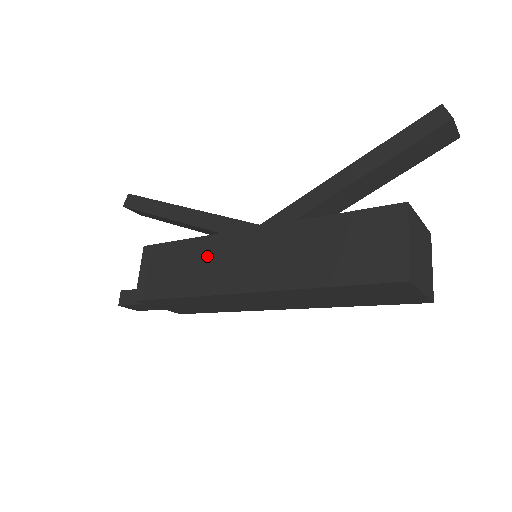
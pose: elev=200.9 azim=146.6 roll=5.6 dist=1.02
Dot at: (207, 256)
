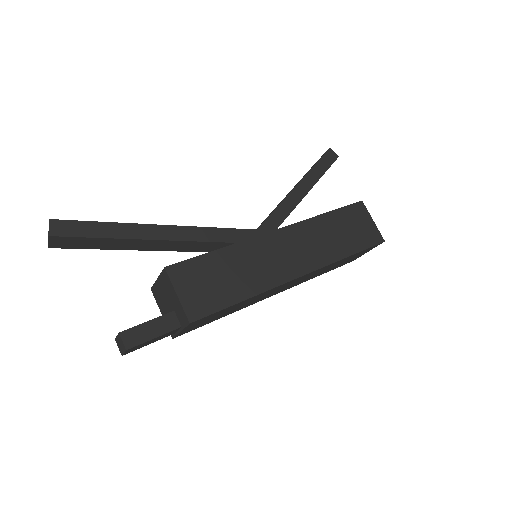
Dot at: (251, 258)
